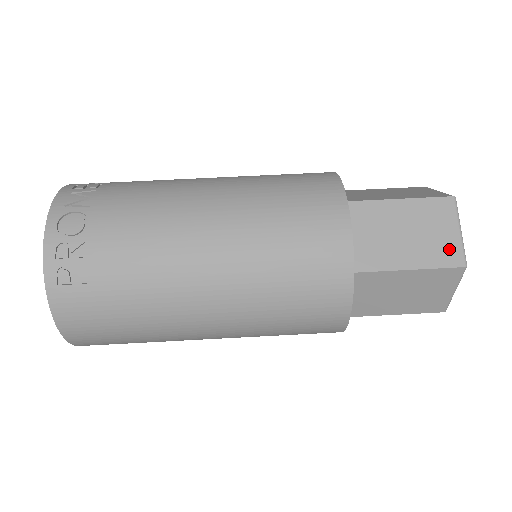
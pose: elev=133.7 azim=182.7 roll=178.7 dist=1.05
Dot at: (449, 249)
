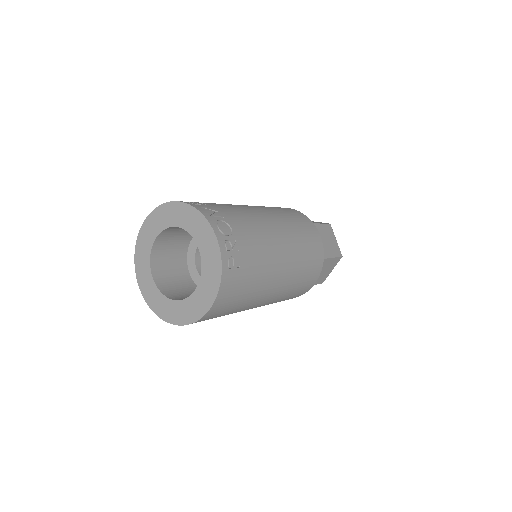
Dot at: (336, 248)
